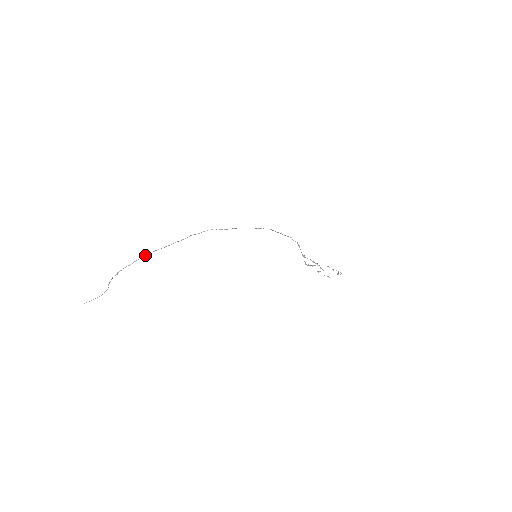
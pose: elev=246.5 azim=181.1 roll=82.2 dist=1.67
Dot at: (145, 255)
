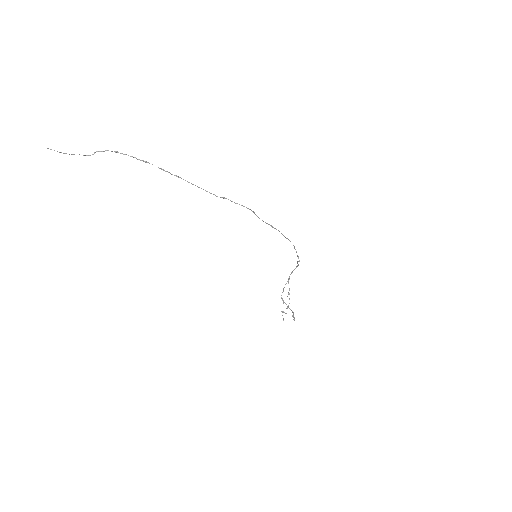
Dot at: (163, 169)
